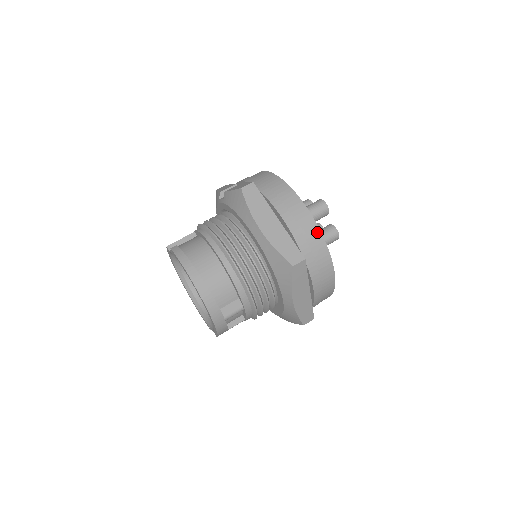
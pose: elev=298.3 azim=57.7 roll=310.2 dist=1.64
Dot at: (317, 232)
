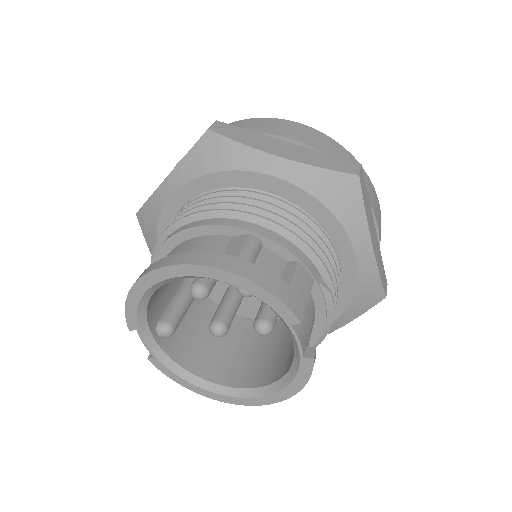
Dot at: occluded
